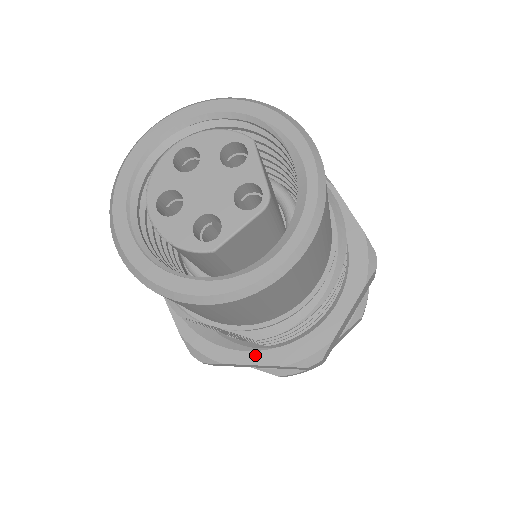
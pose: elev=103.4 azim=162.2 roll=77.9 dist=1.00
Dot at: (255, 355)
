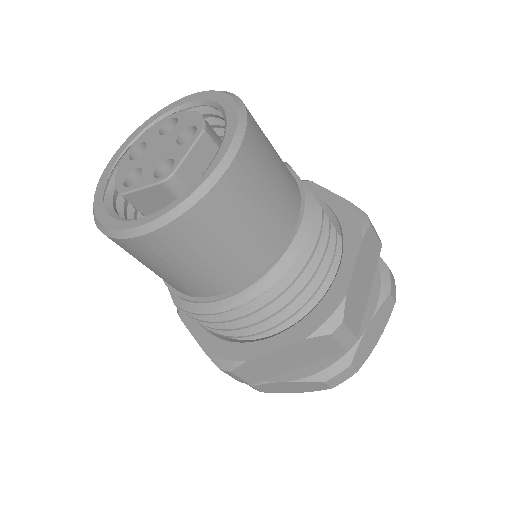
Dot at: (199, 329)
